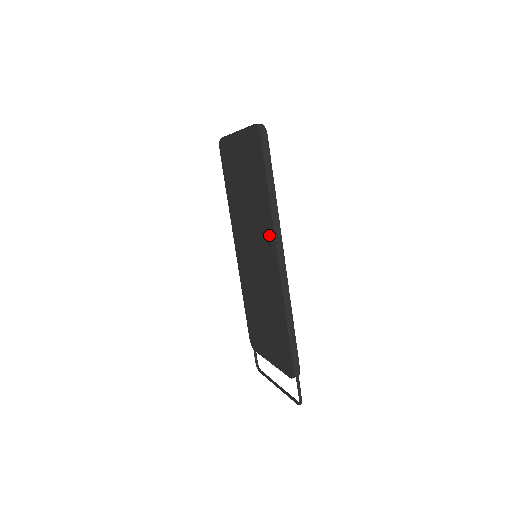
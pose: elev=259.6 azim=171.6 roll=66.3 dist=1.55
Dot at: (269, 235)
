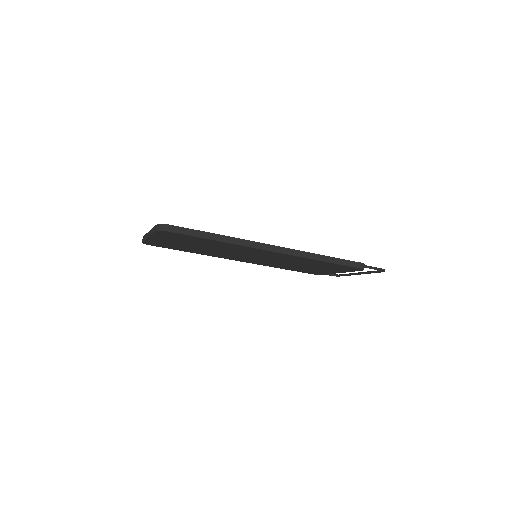
Dot at: occluded
